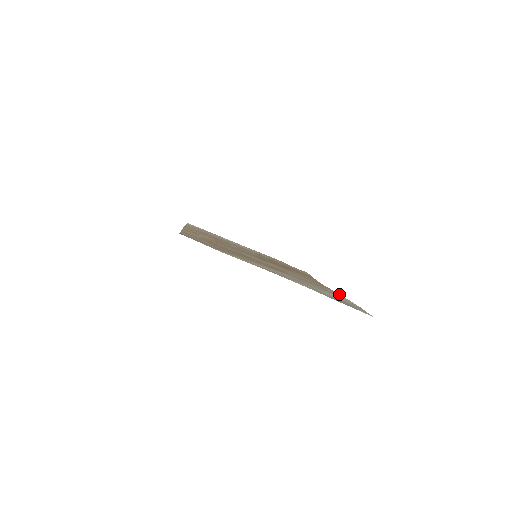
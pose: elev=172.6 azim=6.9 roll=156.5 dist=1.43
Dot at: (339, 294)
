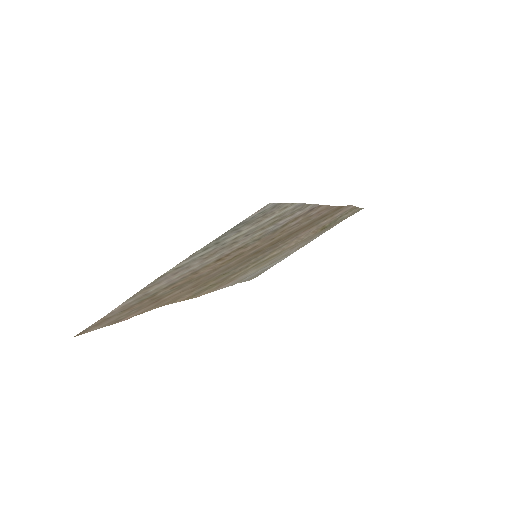
Dot at: (312, 205)
